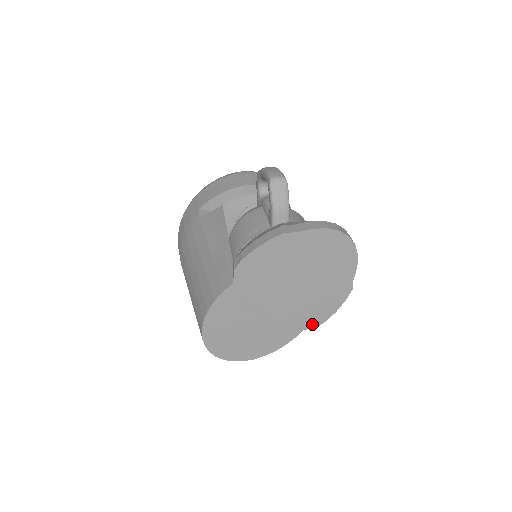
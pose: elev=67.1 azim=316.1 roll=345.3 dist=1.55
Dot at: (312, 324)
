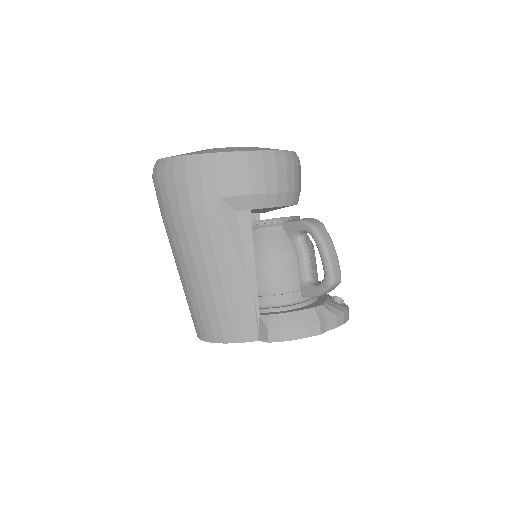
Dot at: occluded
